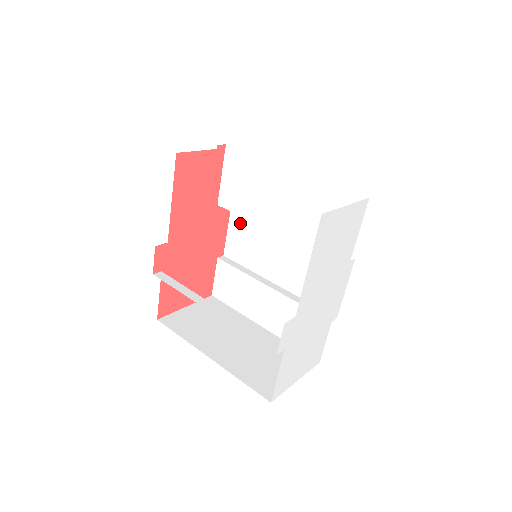
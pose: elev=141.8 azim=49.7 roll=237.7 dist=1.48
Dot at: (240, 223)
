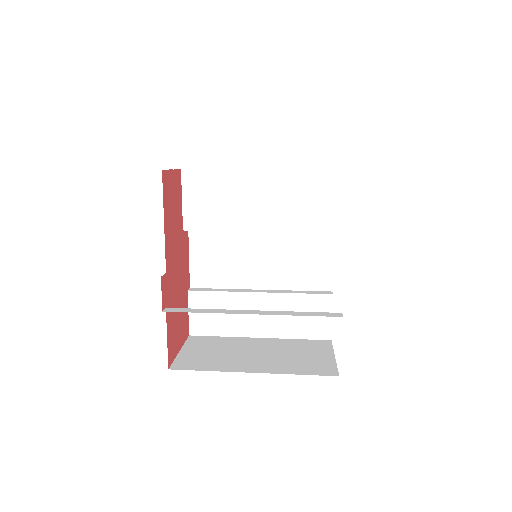
Dot at: (204, 245)
